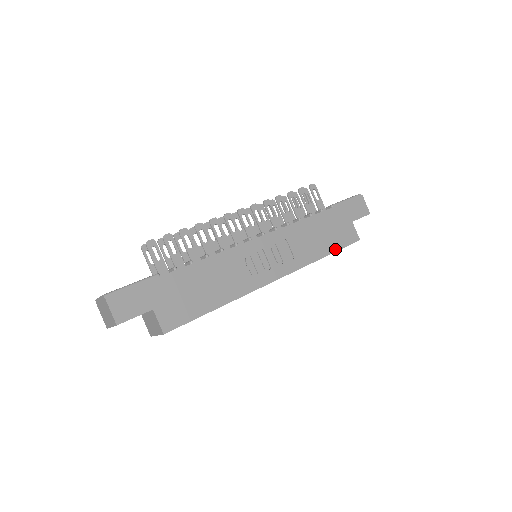
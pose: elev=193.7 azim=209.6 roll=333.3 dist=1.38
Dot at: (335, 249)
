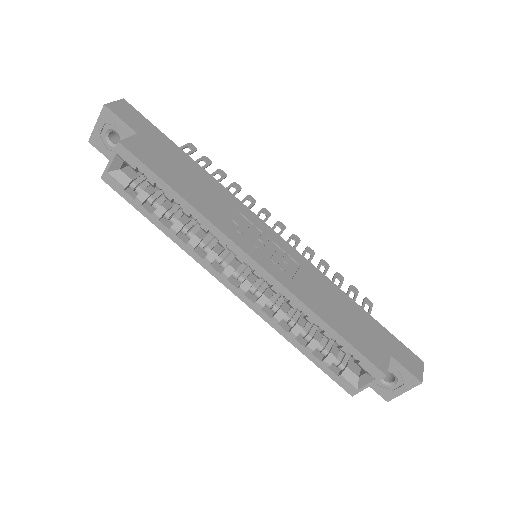
Dot at: (346, 337)
